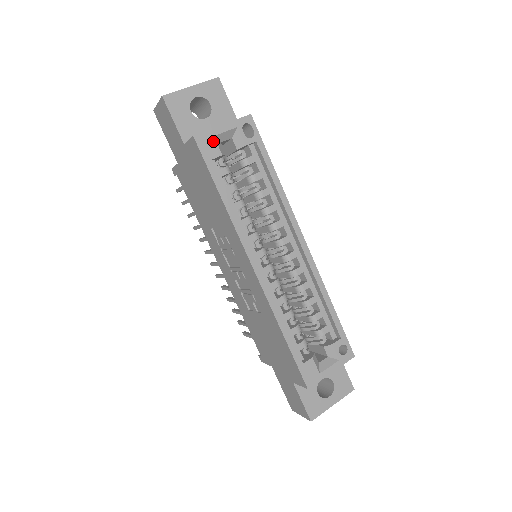
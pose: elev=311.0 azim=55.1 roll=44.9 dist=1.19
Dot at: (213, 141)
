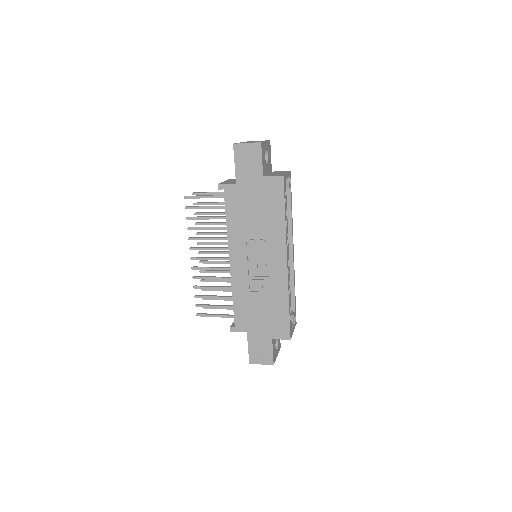
Dot at: occluded
